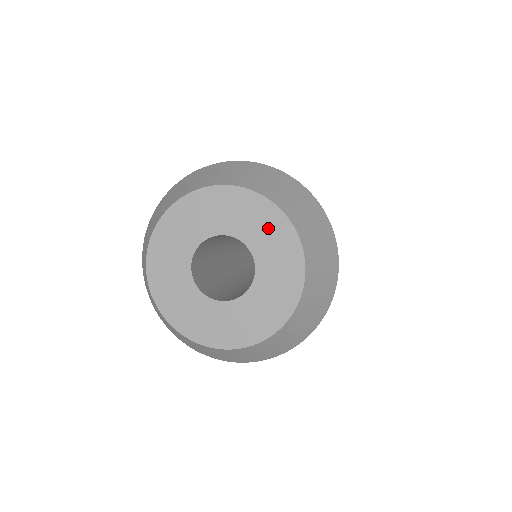
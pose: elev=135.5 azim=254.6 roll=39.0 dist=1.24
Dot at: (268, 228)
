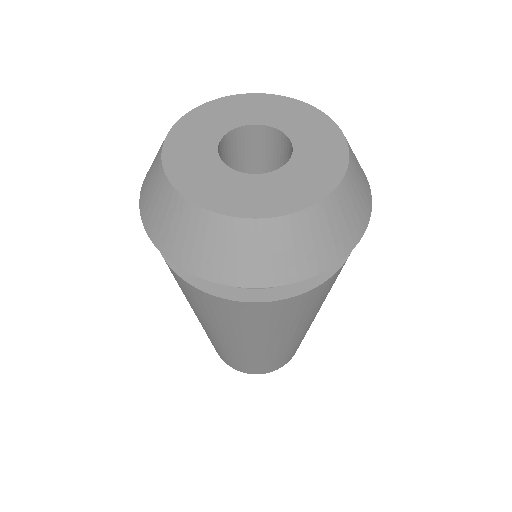
Dot at: (299, 116)
